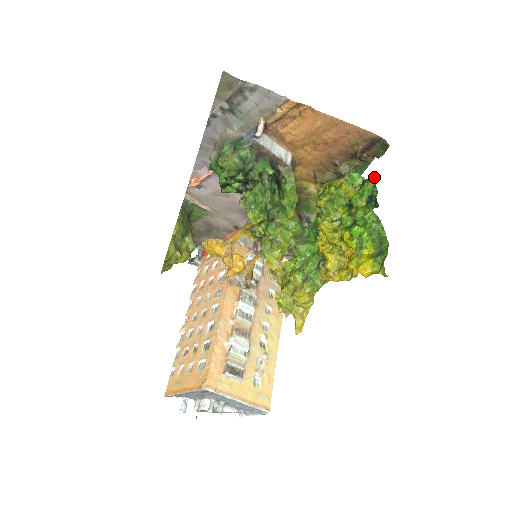
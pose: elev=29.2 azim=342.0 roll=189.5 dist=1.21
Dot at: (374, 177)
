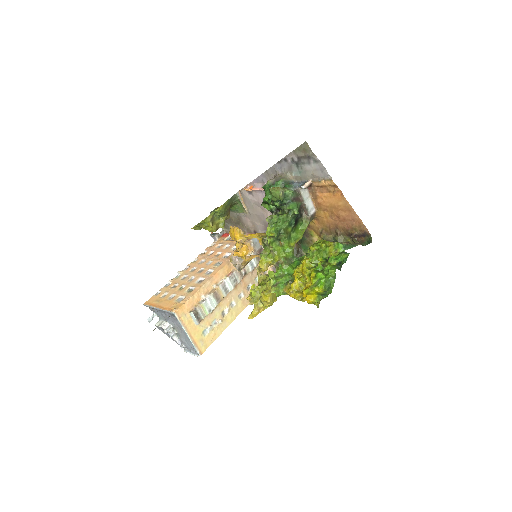
Dot at: occluded
